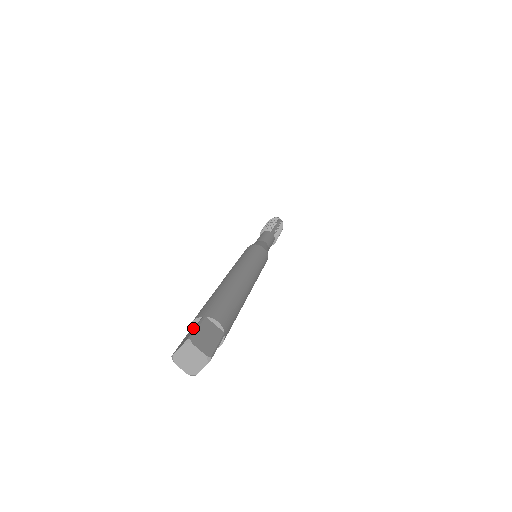
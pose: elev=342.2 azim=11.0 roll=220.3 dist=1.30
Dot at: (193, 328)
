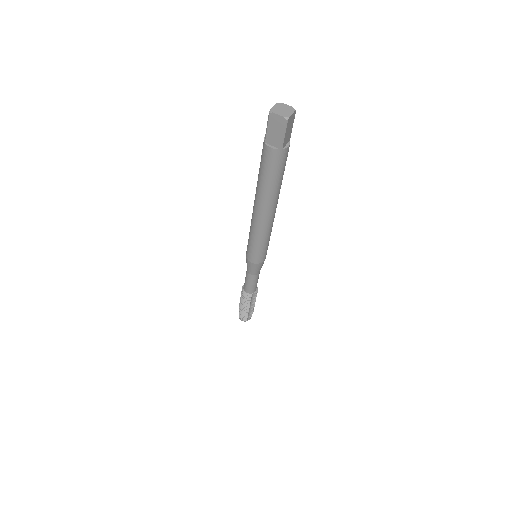
Dot at: occluded
